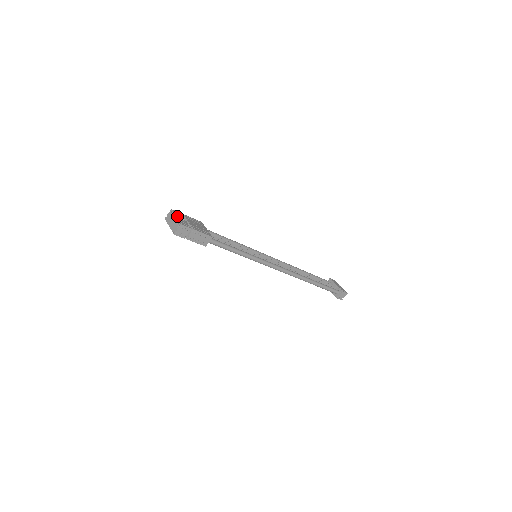
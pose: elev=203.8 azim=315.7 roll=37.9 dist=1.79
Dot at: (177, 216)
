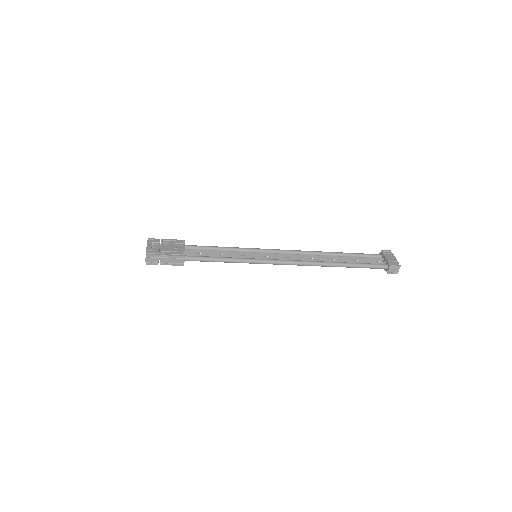
Dot at: (151, 245)
